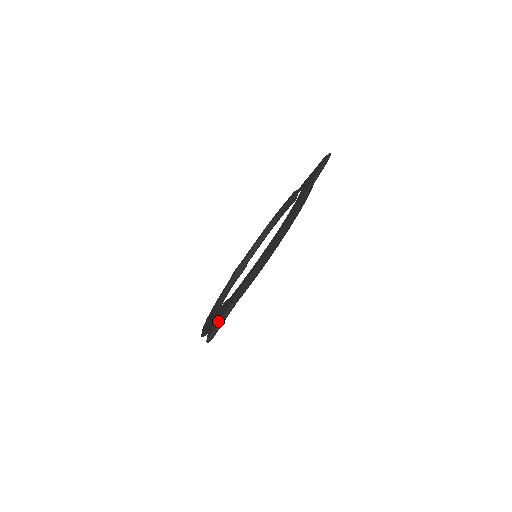
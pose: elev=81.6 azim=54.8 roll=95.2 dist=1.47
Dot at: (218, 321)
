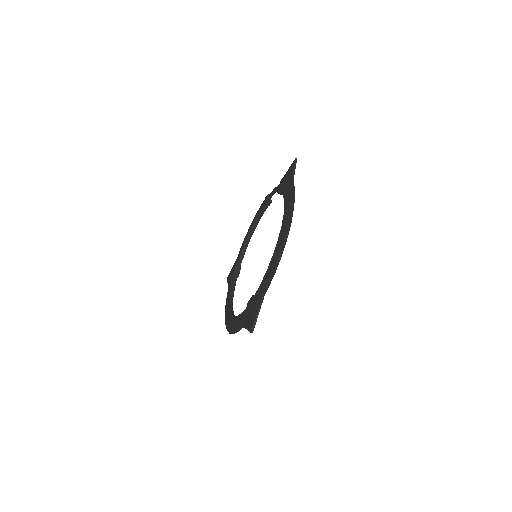
Dot at: (255, 314)
